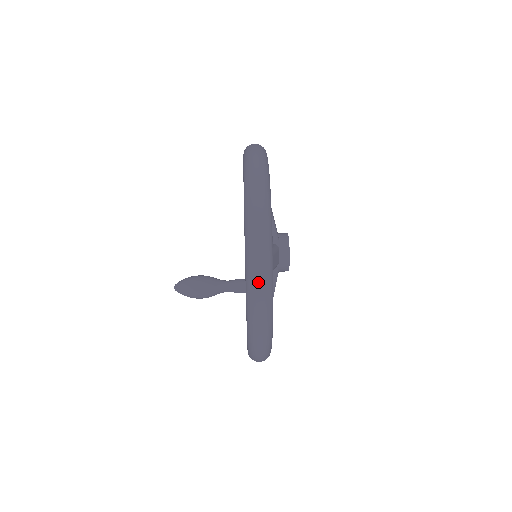
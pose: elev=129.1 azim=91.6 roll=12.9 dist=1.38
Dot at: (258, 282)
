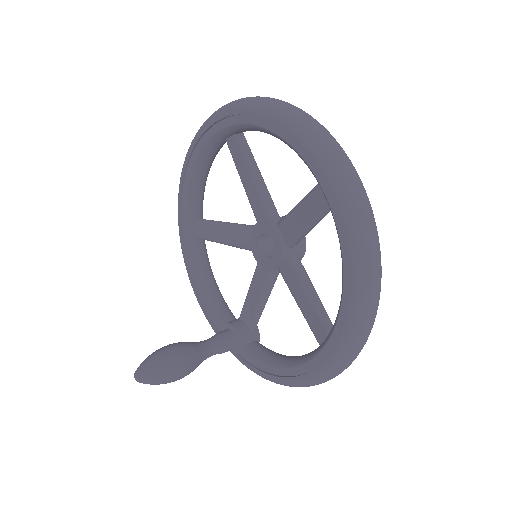
Dot at: (354, 180)
